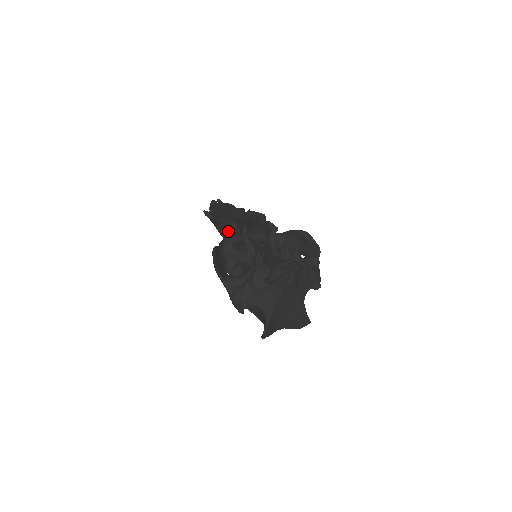
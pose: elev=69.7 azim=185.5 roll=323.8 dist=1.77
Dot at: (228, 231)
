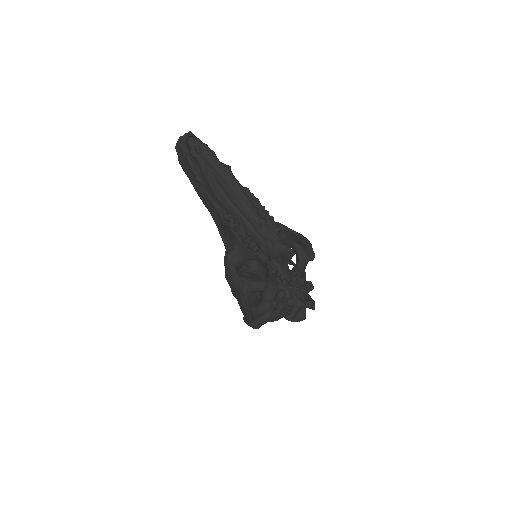
Dot at: (246, 250)
